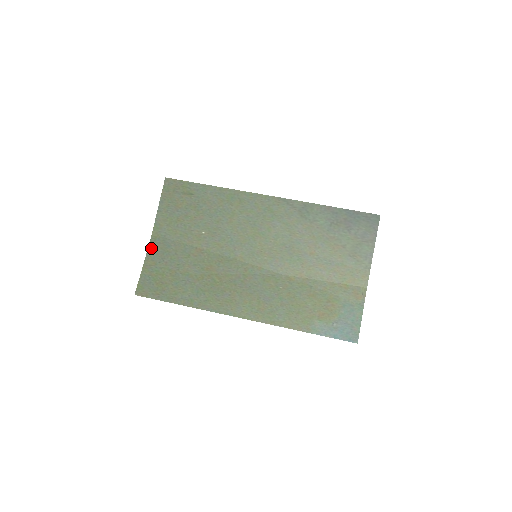
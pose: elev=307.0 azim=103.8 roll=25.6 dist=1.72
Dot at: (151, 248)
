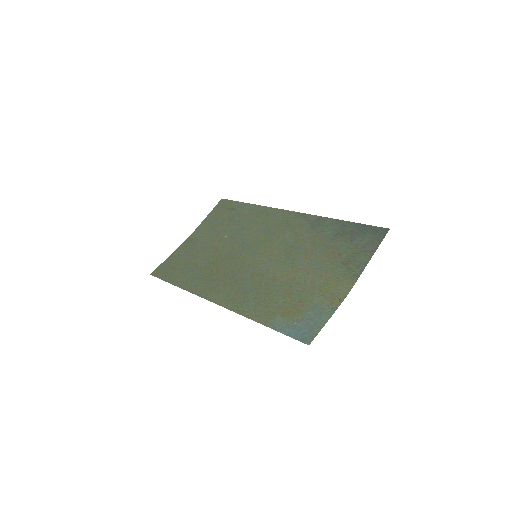
Dot at: (183, 245)
